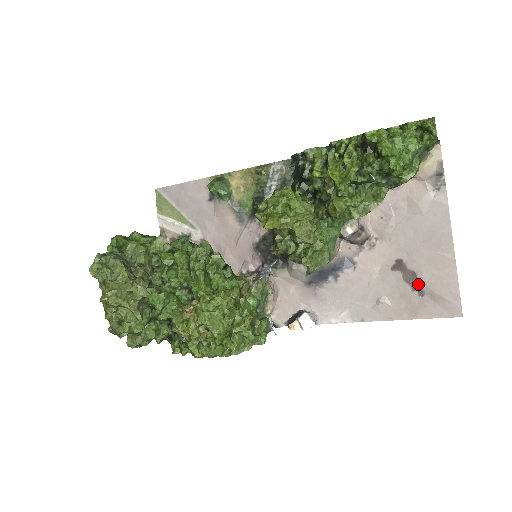
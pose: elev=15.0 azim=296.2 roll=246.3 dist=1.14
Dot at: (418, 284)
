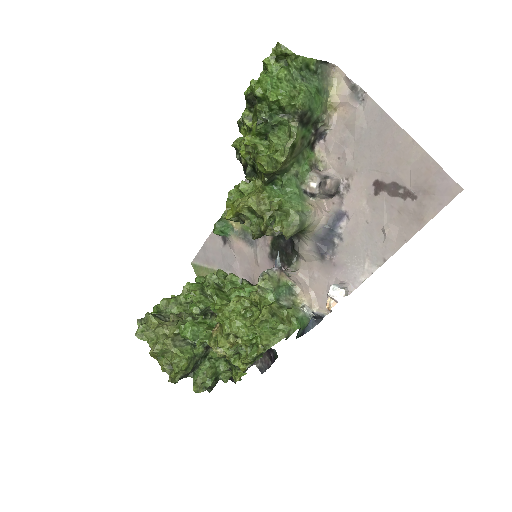
Dot at: (404, 190)
